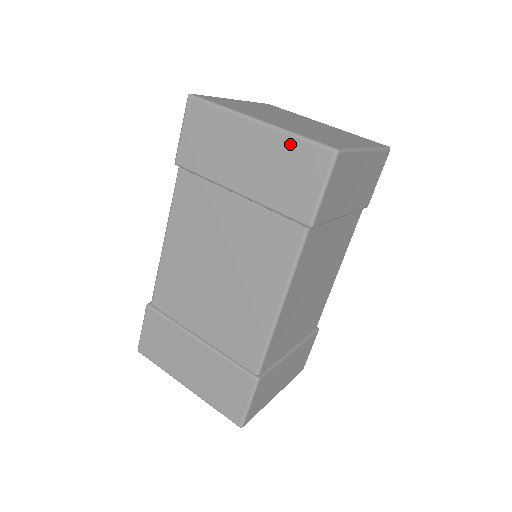
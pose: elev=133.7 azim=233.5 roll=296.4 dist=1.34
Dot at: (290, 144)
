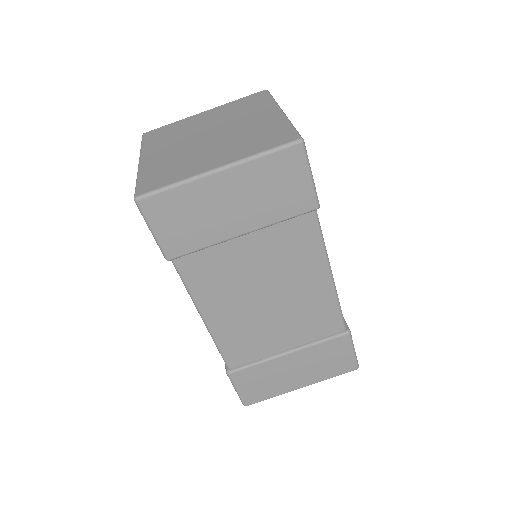
Dot at: occluded
